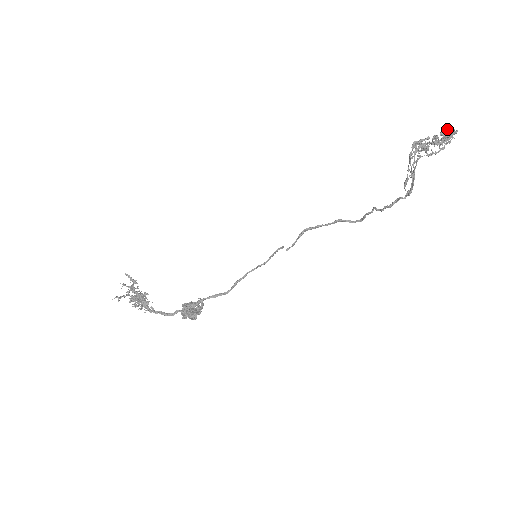
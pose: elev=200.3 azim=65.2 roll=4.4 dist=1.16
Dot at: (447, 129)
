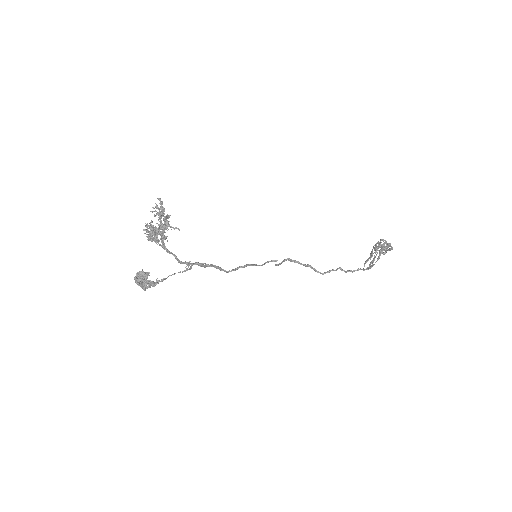
Dot at: occluded
